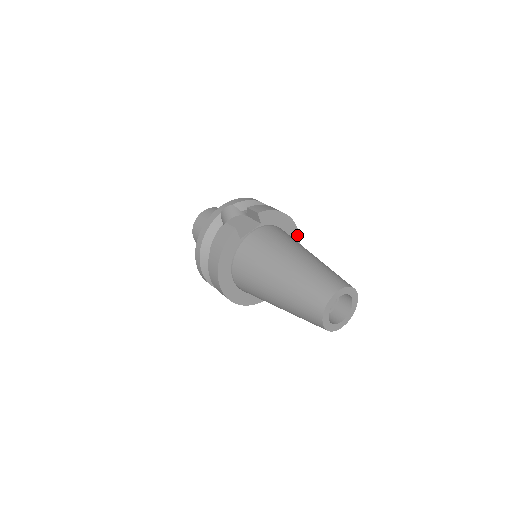
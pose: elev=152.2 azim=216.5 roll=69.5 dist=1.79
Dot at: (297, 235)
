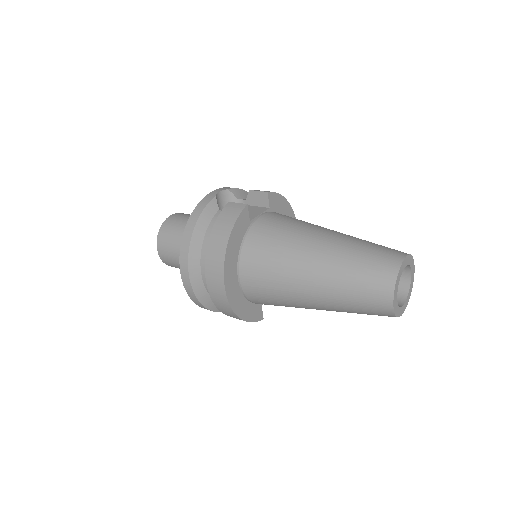
Dot at: occluded
